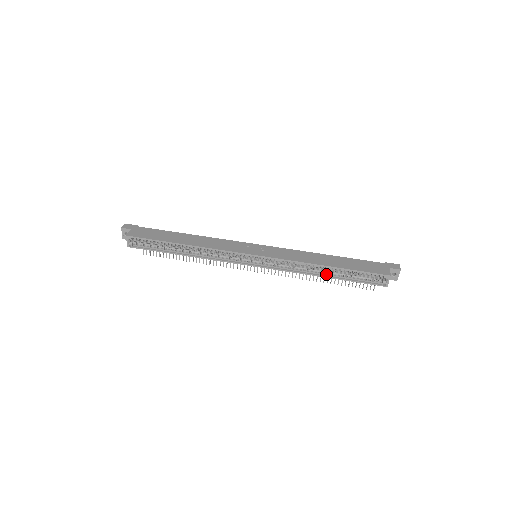
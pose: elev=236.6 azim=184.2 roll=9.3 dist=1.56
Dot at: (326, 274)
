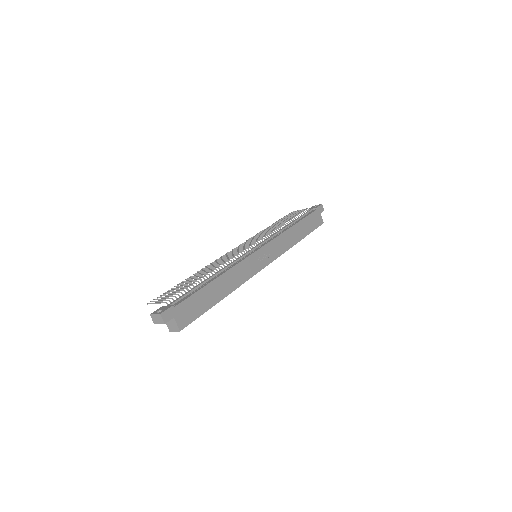
Dot at: occluded
